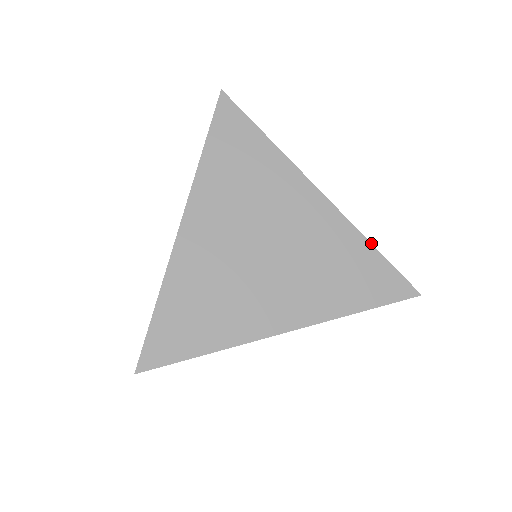
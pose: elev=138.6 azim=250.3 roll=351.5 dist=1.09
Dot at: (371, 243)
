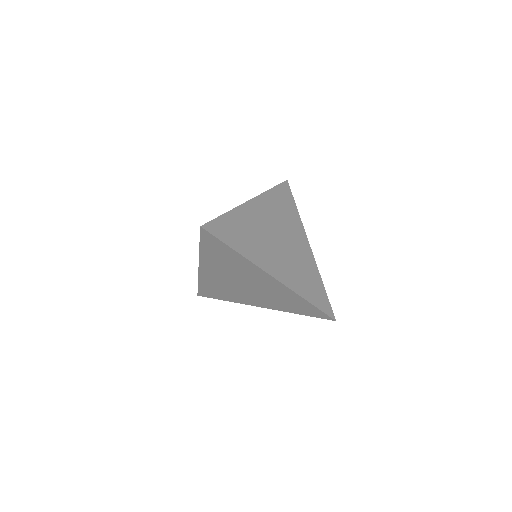
Dot at: (306, 300)
